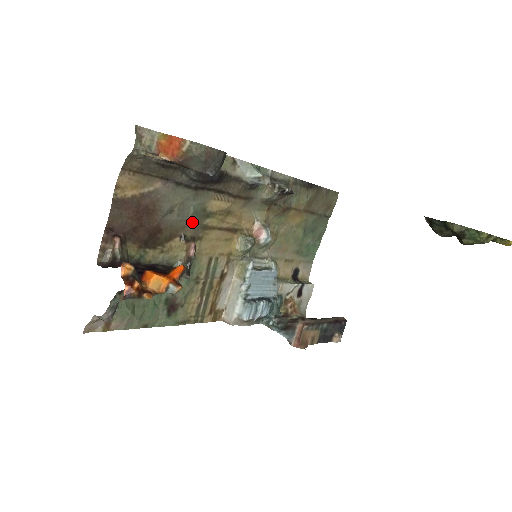
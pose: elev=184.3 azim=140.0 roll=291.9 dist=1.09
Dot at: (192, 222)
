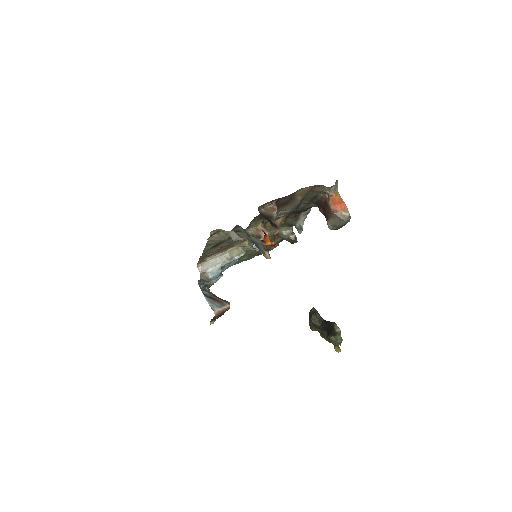
Dot at: occluded
